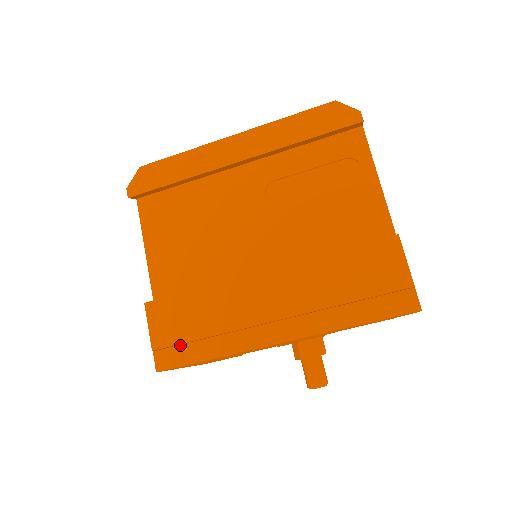
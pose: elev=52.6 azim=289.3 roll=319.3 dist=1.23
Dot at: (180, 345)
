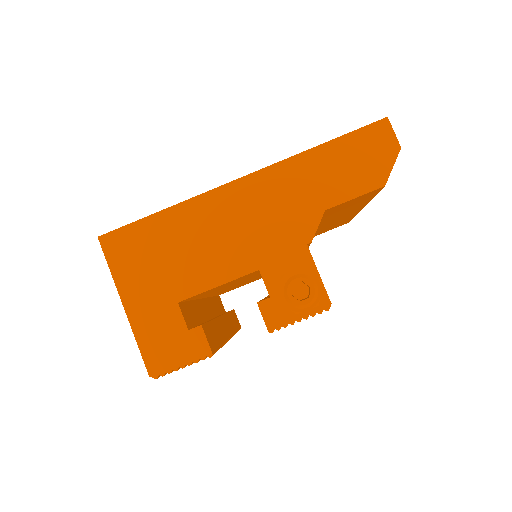
Dot at: occluded
